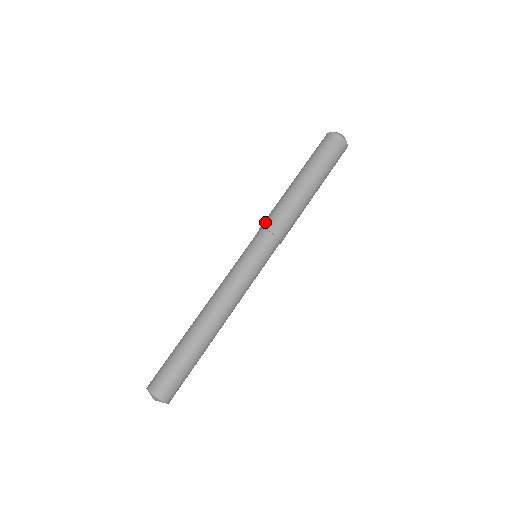
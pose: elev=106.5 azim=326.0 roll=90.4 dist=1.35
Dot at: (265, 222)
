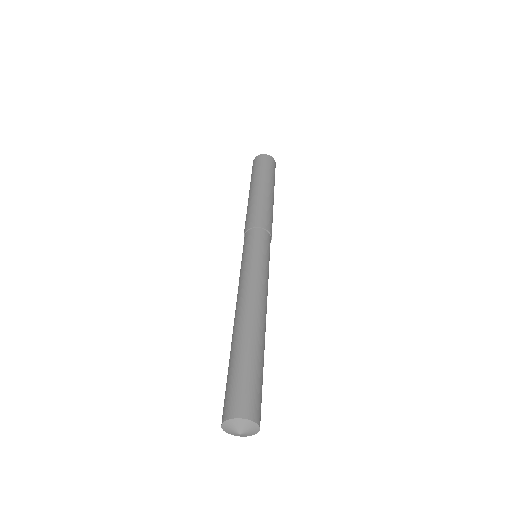
Dot at: (245, 228)
